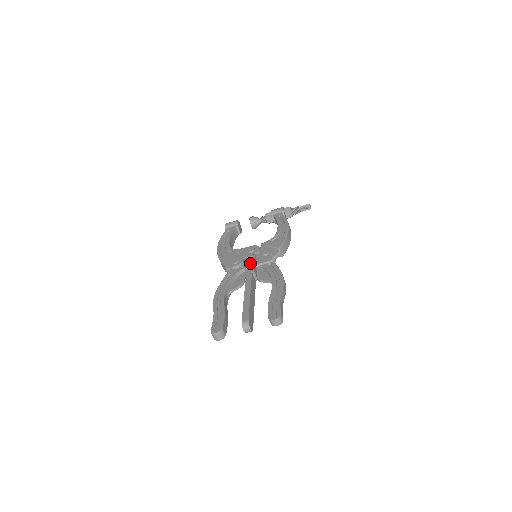
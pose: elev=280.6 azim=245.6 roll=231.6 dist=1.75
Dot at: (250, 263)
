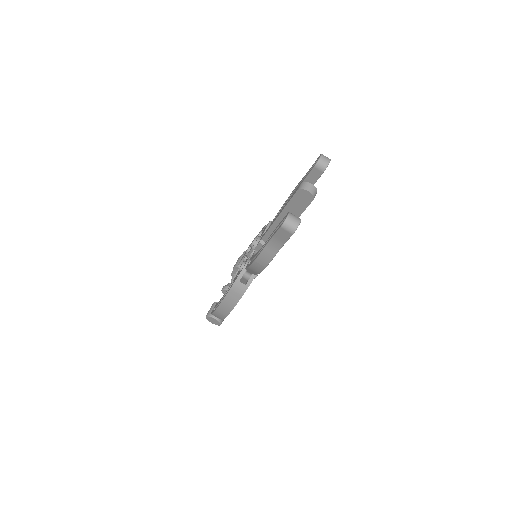
Dot at: (255, 238)
